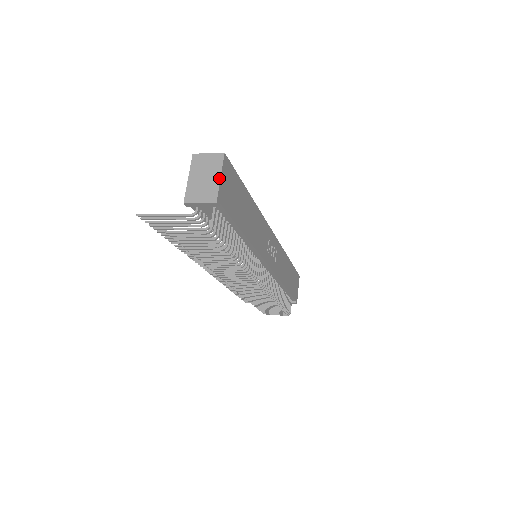
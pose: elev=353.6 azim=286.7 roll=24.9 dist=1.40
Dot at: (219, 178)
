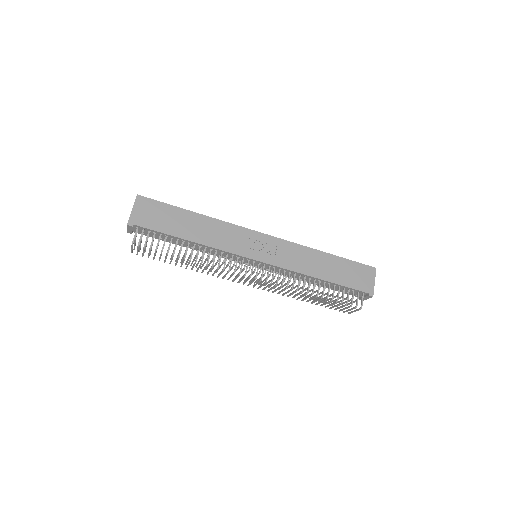
Dot at: (132, 210)
